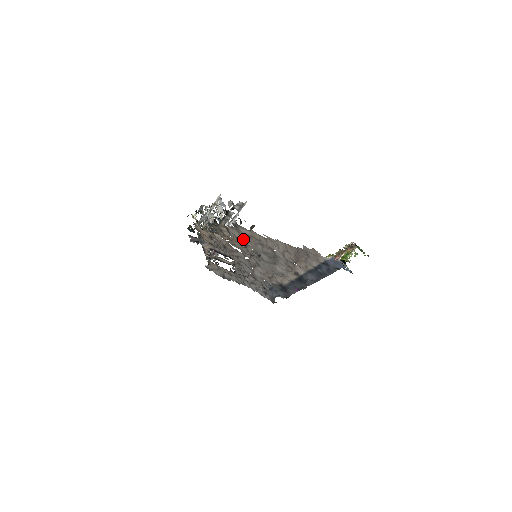
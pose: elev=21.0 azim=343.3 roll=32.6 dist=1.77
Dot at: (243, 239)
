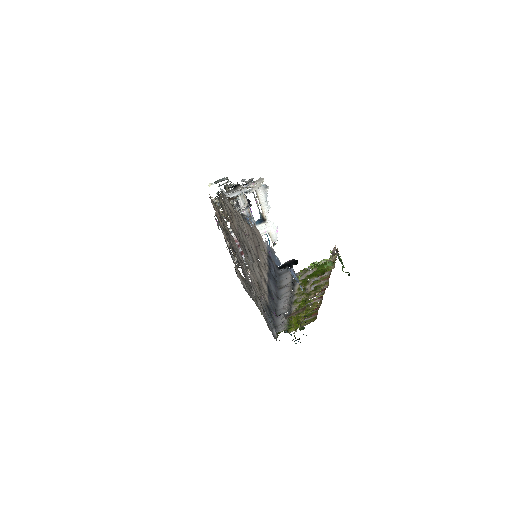
Dot at: (232, 219)
